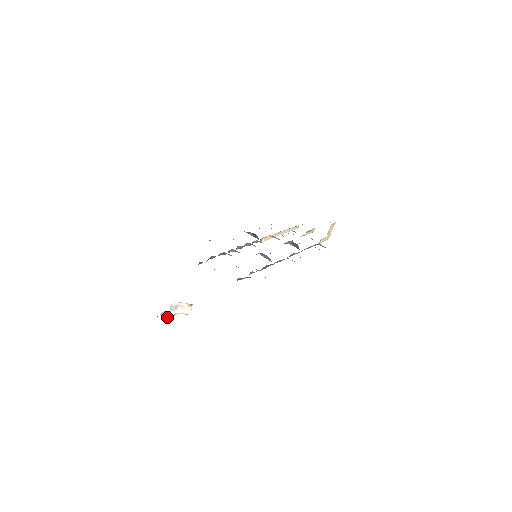
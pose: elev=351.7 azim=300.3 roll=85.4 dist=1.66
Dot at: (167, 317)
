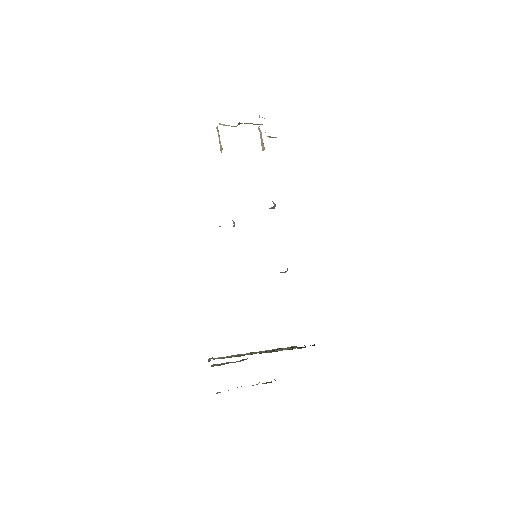
Dot at: occluded
